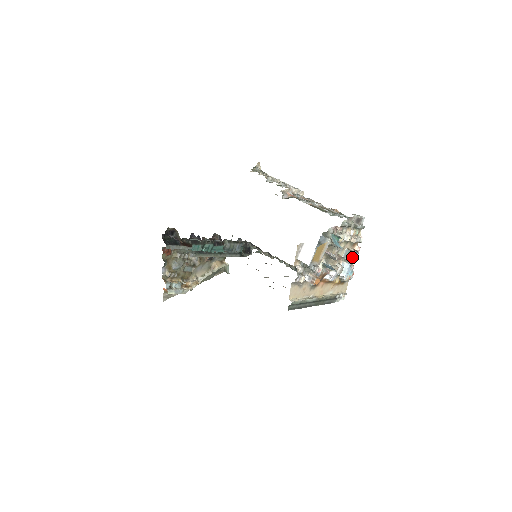
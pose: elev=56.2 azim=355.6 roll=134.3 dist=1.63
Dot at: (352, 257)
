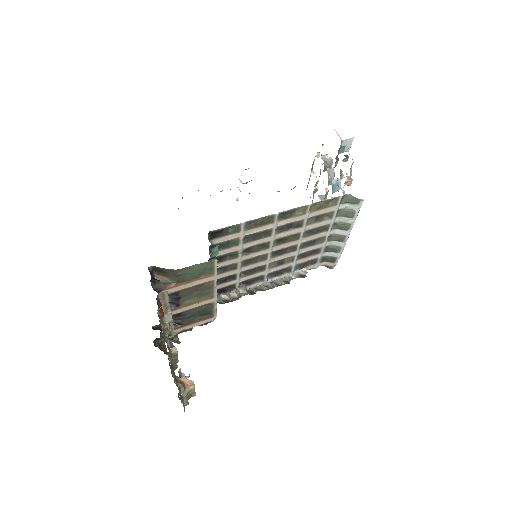
Dot at: (326, 198)
